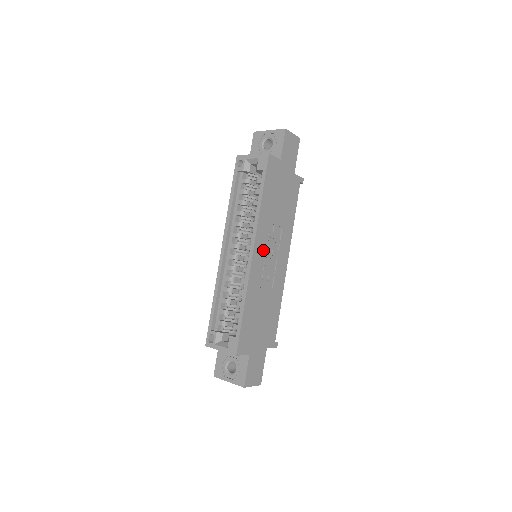
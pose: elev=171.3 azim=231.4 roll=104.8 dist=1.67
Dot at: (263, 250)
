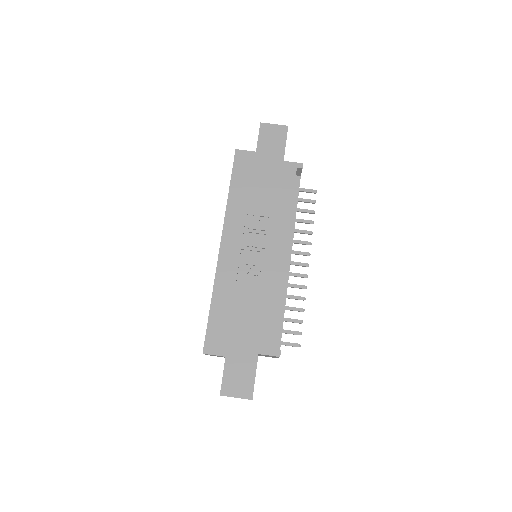
Dot at: (238, 242)
